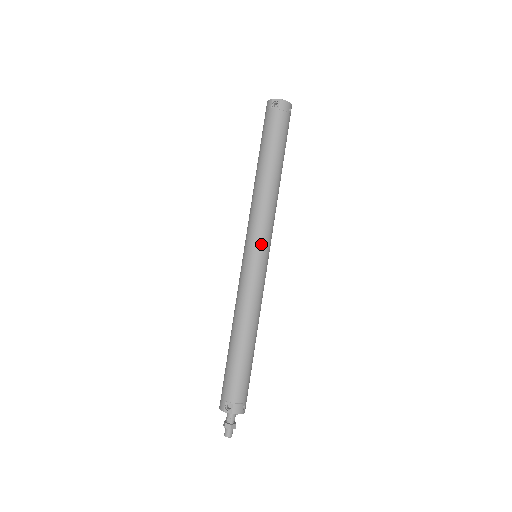
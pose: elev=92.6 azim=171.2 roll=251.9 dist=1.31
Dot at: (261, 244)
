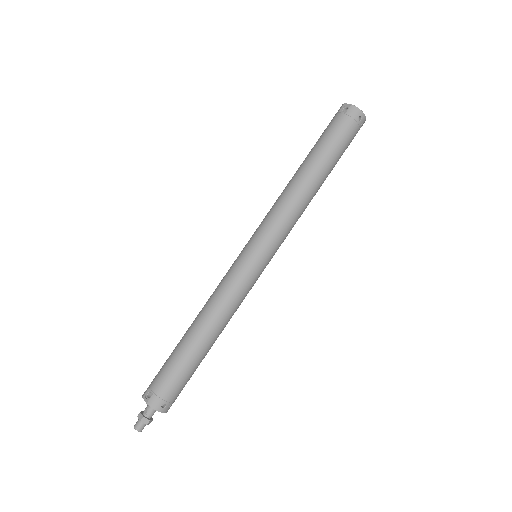
Dot at: (261, 242)
